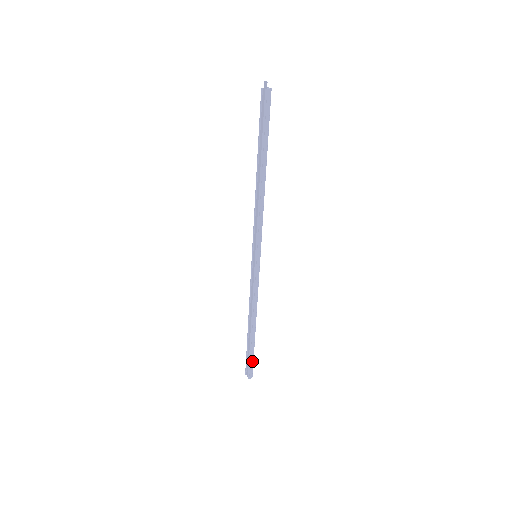
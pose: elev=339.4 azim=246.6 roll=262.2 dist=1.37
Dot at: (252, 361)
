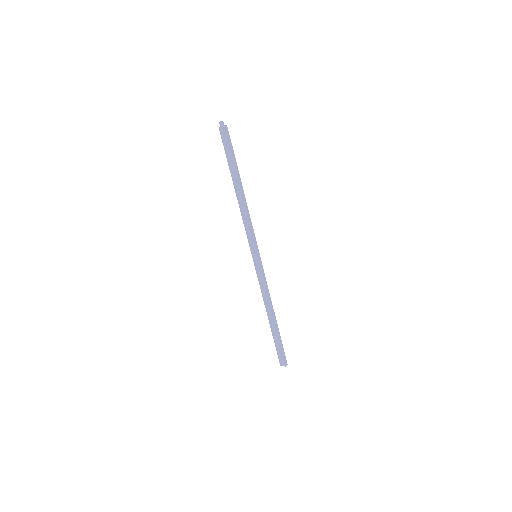
Dot at: (283, 349)
